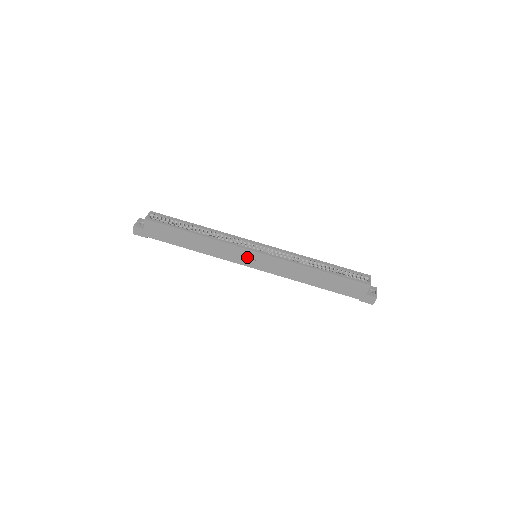
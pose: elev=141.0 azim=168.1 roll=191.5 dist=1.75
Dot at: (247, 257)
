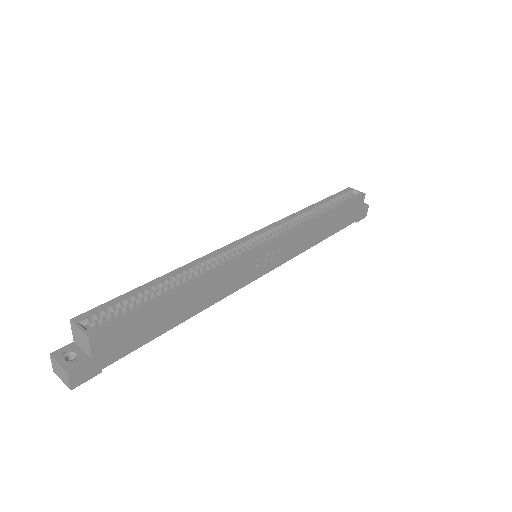
Dot at: (257, 263)
